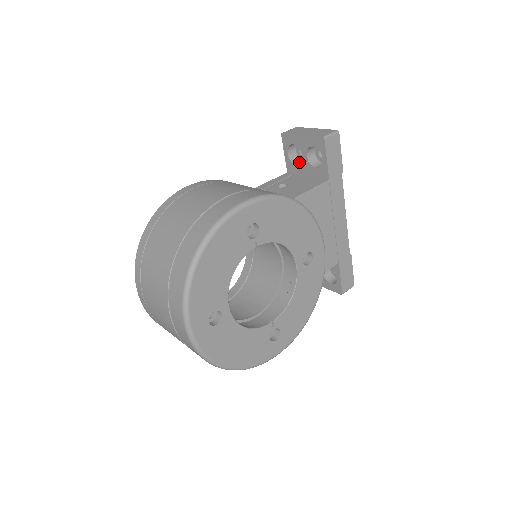
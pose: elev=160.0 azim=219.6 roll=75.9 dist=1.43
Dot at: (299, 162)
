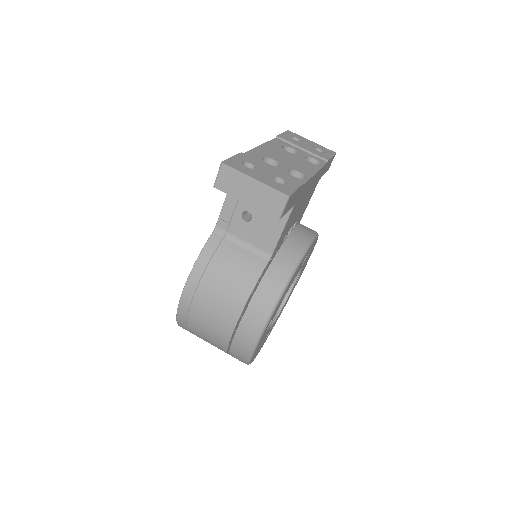
Dot at: occluded
